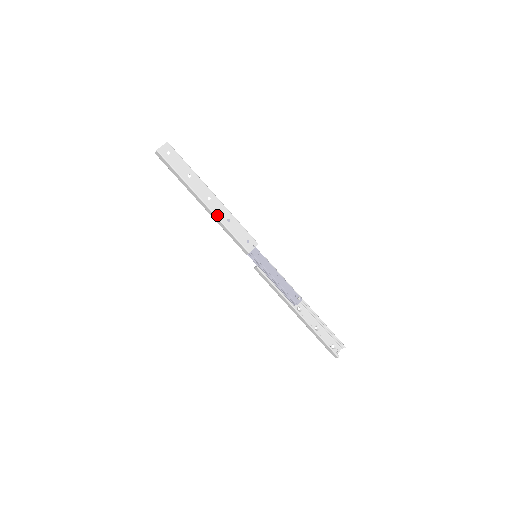
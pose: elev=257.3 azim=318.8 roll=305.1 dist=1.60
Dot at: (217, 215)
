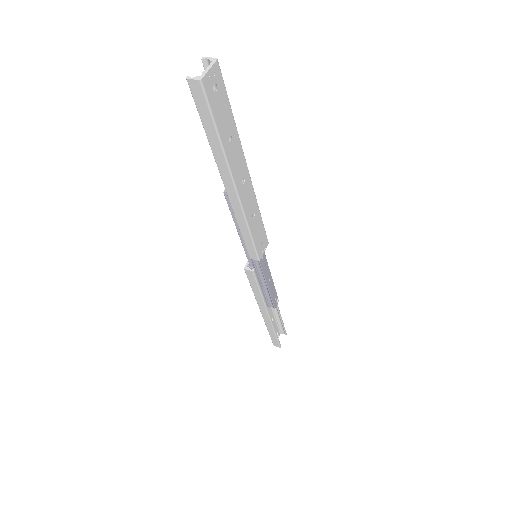
Dot at: (245, 210)
